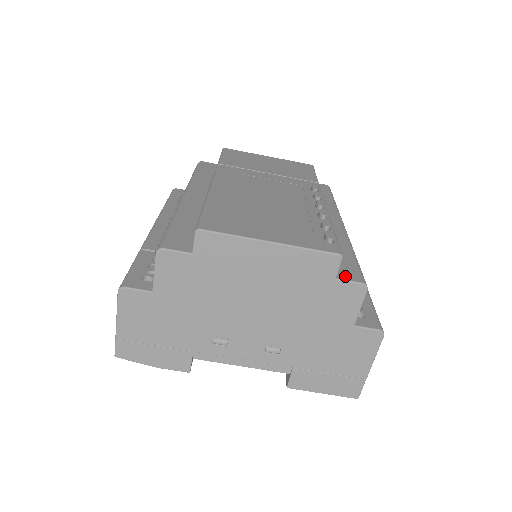
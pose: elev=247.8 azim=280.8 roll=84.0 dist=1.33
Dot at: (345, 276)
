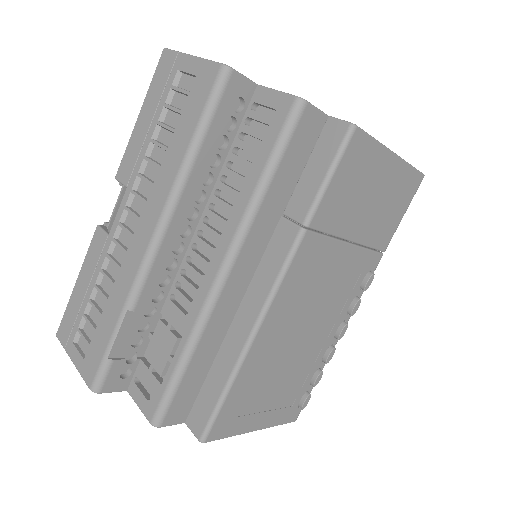
Dot at: occluded
